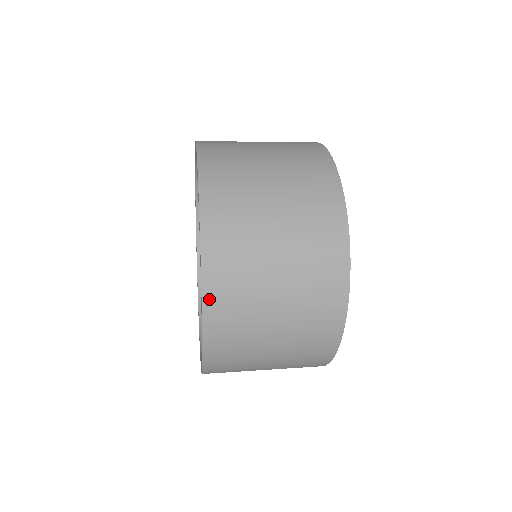
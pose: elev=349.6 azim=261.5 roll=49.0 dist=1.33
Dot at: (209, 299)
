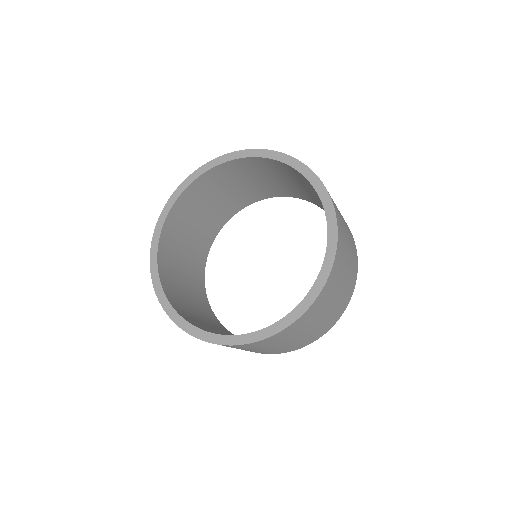
Dot at: (335, 208)
